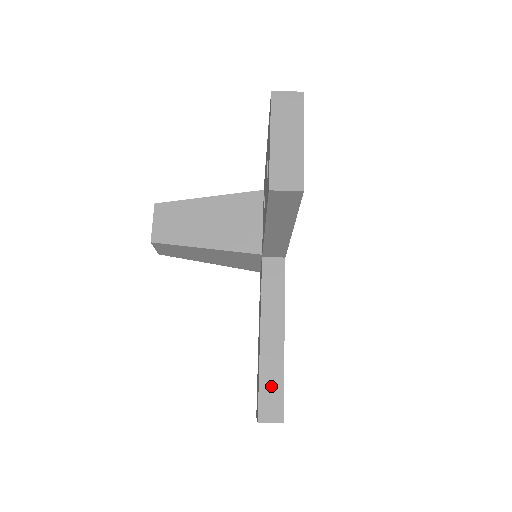
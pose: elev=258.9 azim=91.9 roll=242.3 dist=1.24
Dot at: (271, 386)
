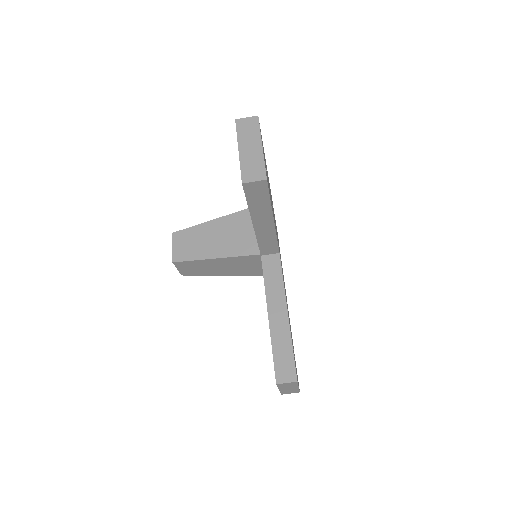
Dot at: (283, 354)
